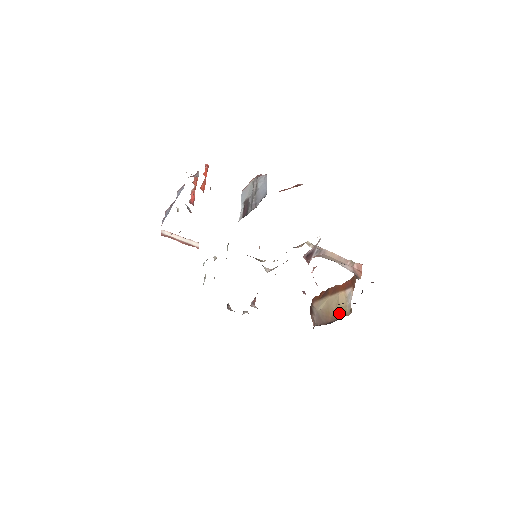
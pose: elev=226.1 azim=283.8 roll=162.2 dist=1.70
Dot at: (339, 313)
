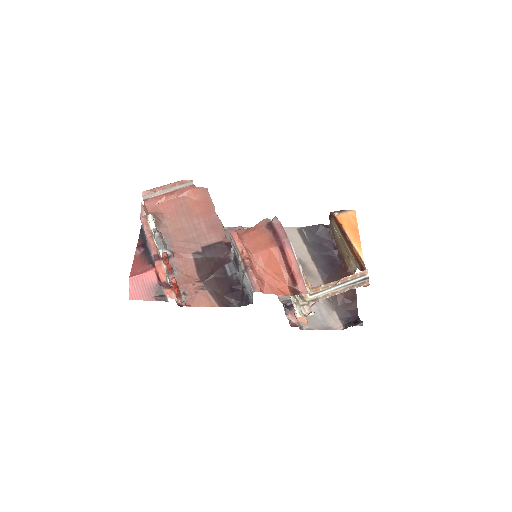
Dot at: (347, 258)
